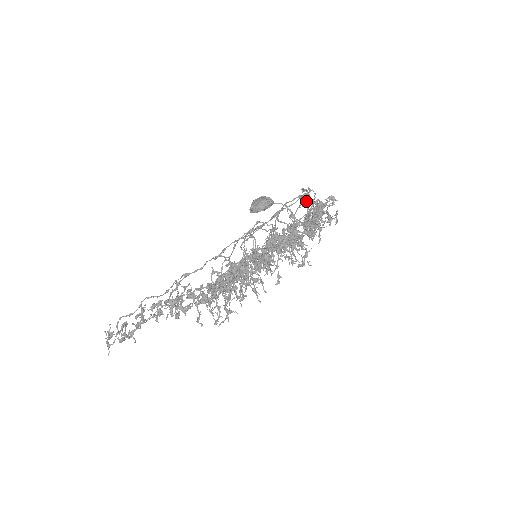
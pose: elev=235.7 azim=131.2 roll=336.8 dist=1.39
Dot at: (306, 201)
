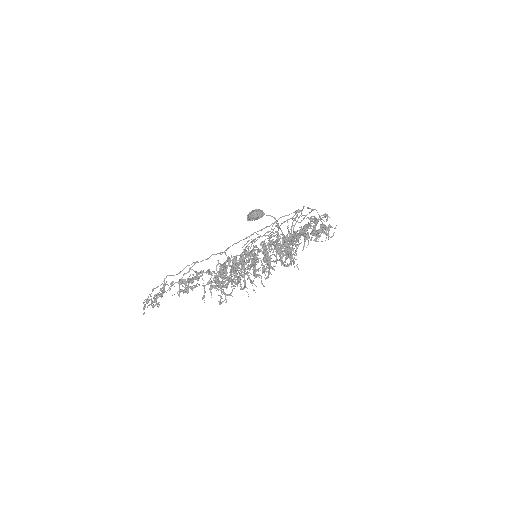
Dot at: occluded
